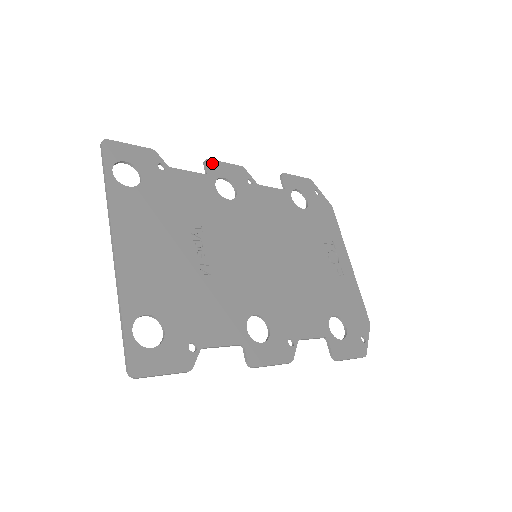
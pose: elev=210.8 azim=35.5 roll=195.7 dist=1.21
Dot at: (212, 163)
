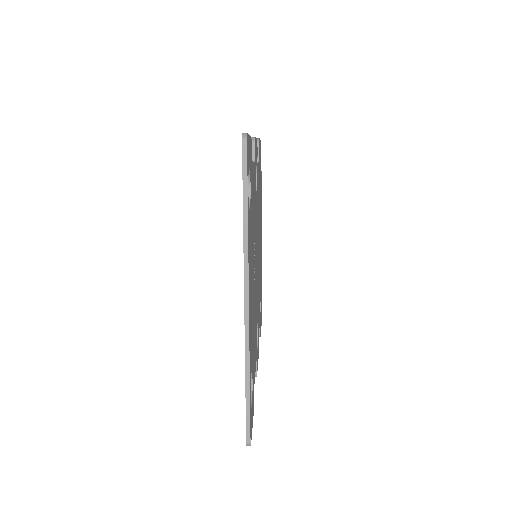
Dot at: (255, 143)
